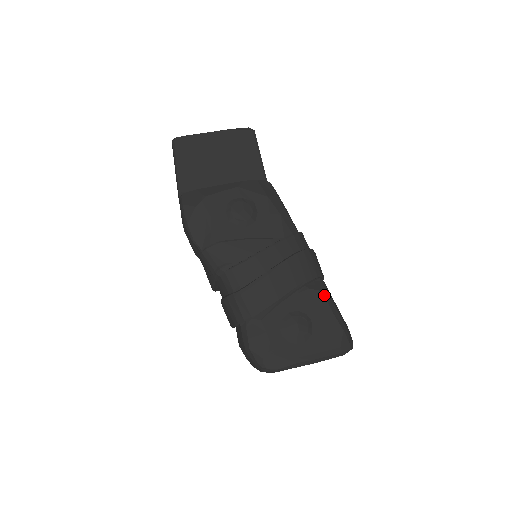
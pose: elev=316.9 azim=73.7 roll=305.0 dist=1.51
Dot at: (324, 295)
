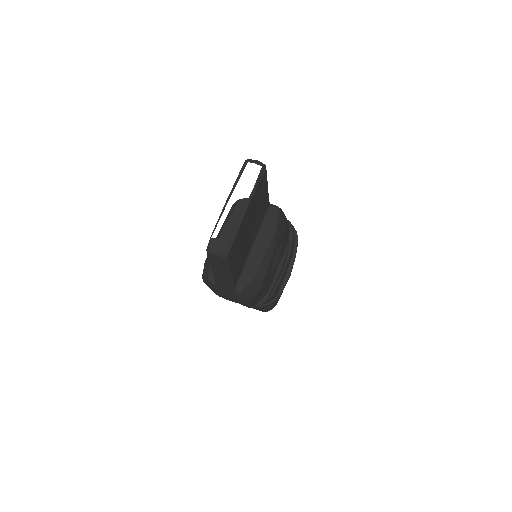
Dot at: occluded
